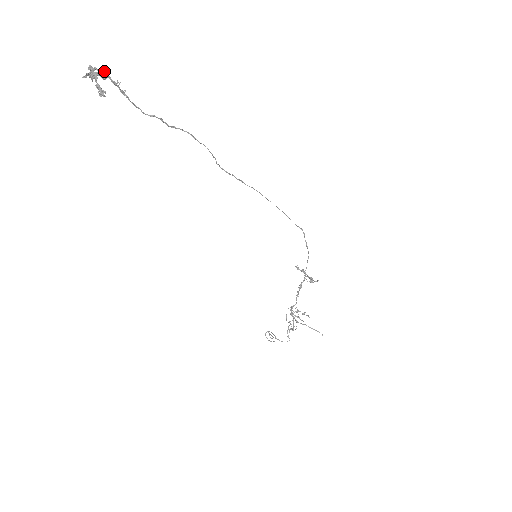
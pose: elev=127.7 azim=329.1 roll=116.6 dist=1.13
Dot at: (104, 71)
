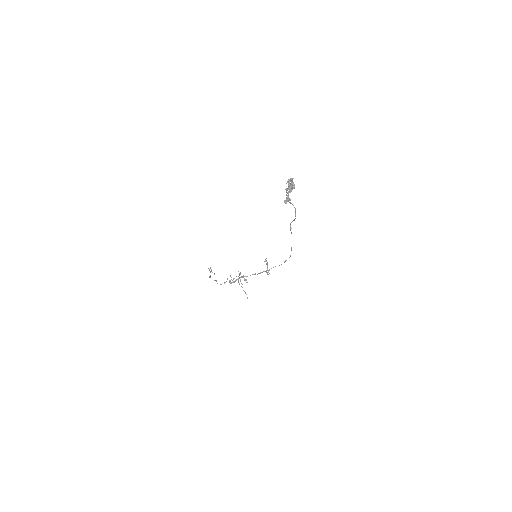
Dot at: occluded
